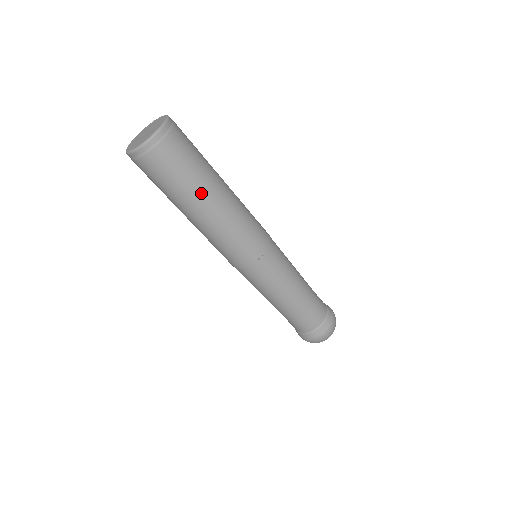
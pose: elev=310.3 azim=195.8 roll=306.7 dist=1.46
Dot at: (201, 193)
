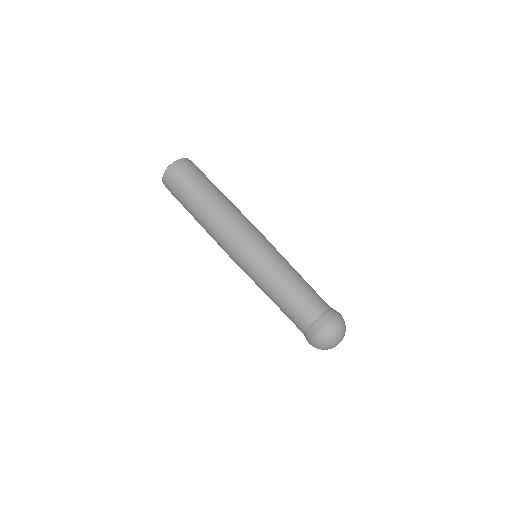
Dot at: (209, 190)
